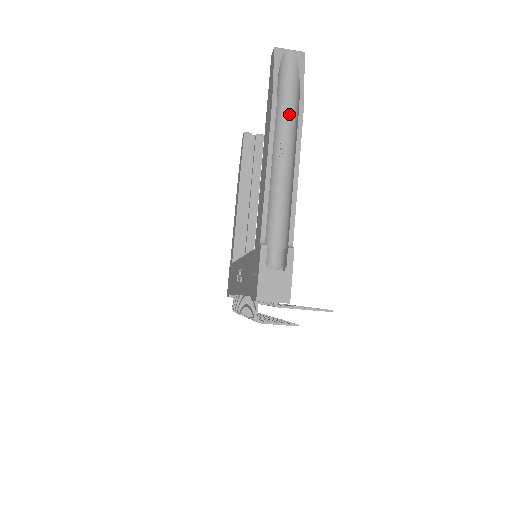
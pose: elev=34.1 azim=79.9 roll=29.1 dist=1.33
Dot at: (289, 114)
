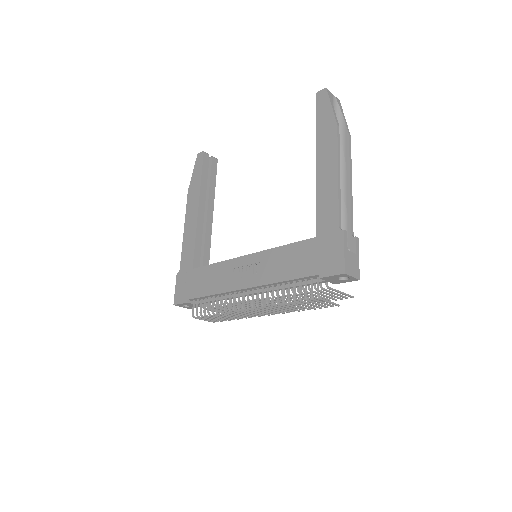
Dot at: occluded
